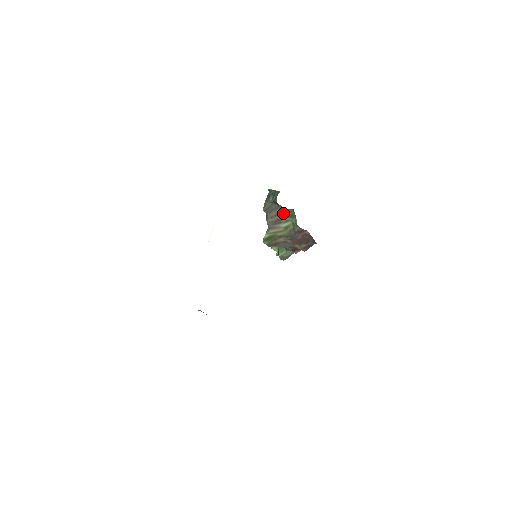
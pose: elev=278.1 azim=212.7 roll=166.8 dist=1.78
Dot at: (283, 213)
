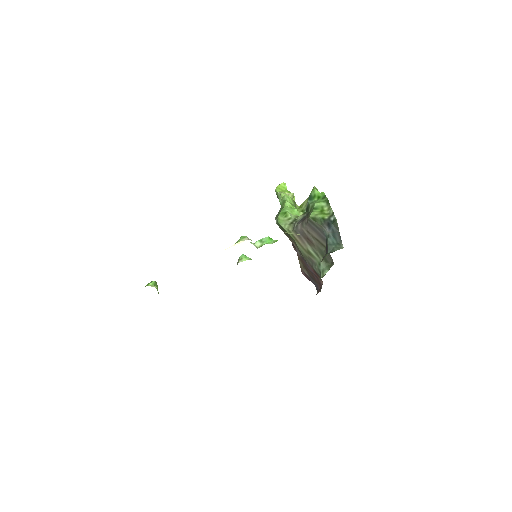
Dot at: (322, 247)
